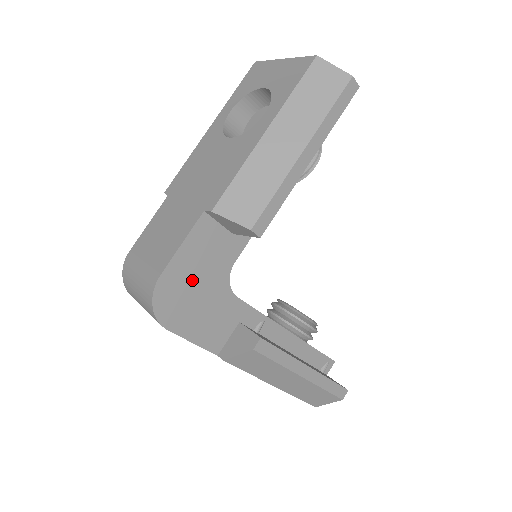
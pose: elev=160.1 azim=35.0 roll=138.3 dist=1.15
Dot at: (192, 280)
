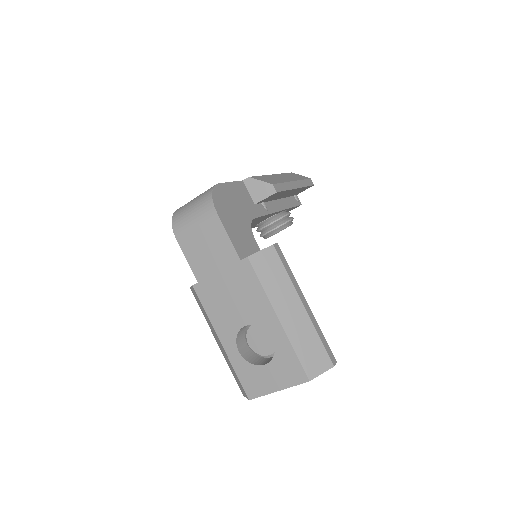
Dot at: (233, 203)
